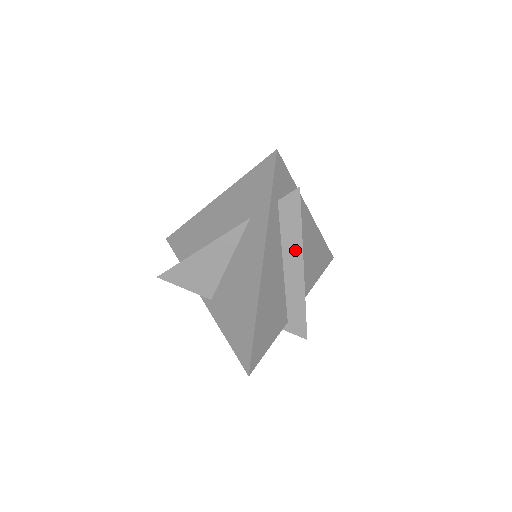
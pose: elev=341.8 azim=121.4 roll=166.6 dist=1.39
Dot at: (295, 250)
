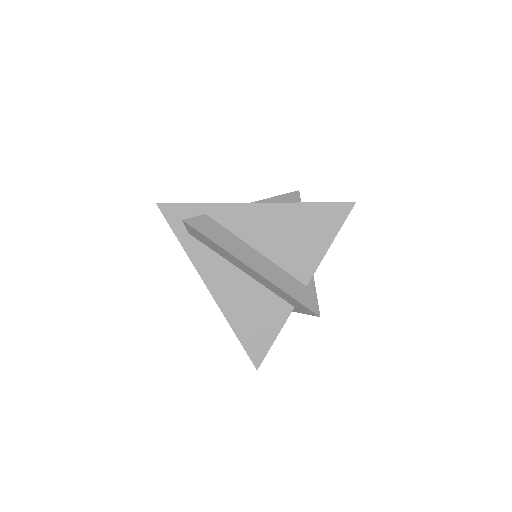
Dot at: (232, 258)
